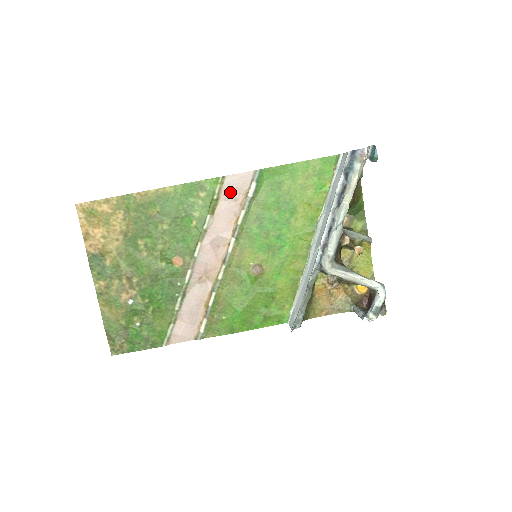
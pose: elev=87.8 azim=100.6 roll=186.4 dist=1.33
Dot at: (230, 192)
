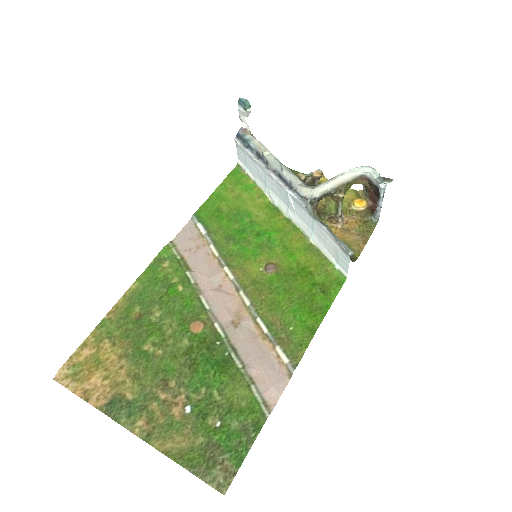
Dot at: (187, 246)
